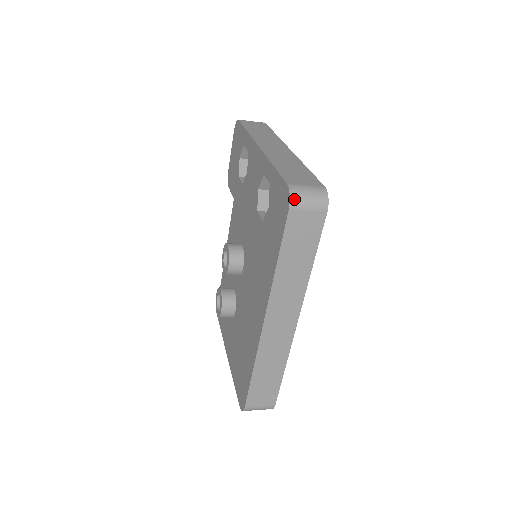
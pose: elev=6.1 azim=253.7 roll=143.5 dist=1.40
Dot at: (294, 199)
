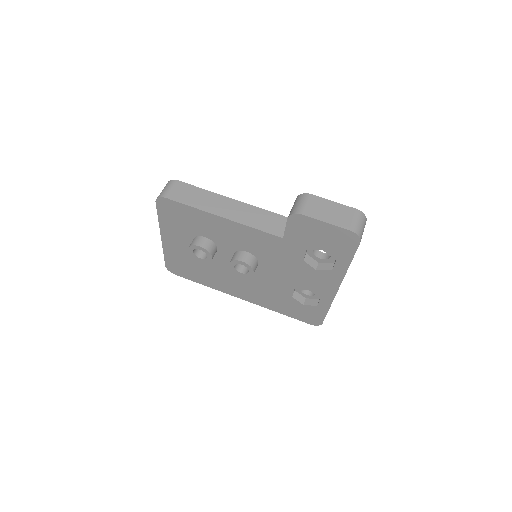
Dot at: (317, 324)
